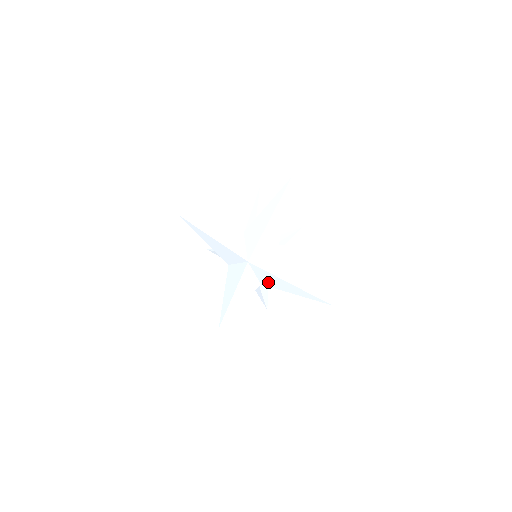
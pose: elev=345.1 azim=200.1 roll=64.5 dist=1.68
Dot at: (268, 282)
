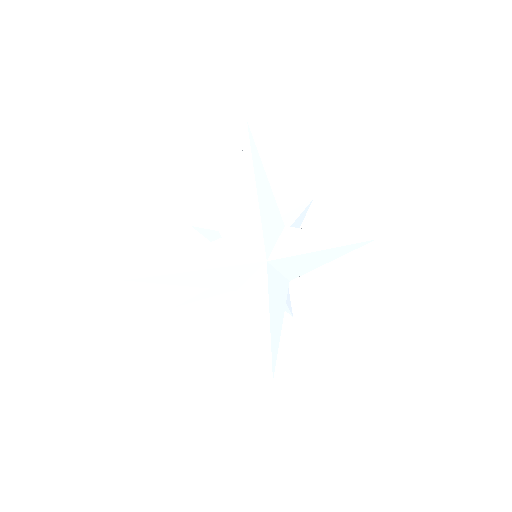
Dot at: (298, 270)
